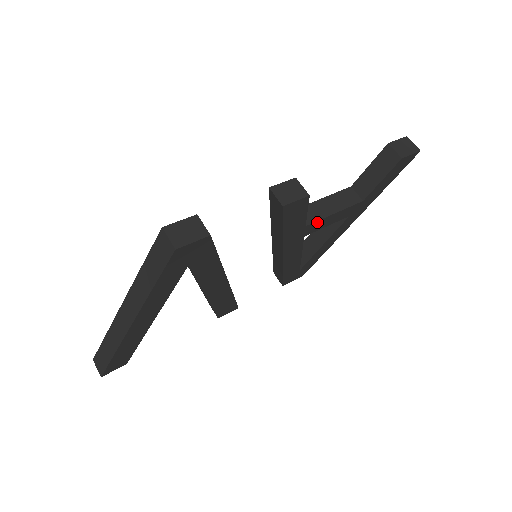
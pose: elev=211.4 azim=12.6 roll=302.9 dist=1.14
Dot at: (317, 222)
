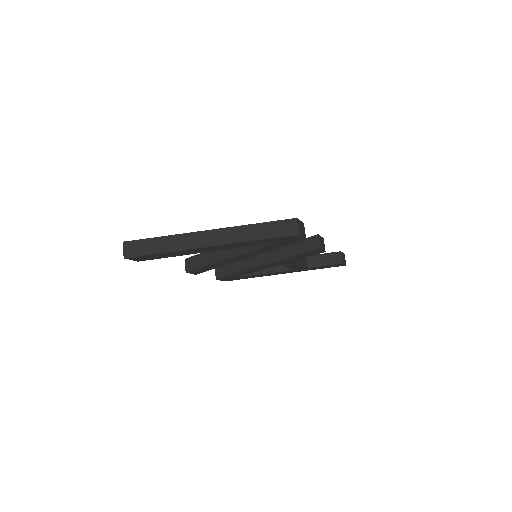
Dot at: (294, 263)
